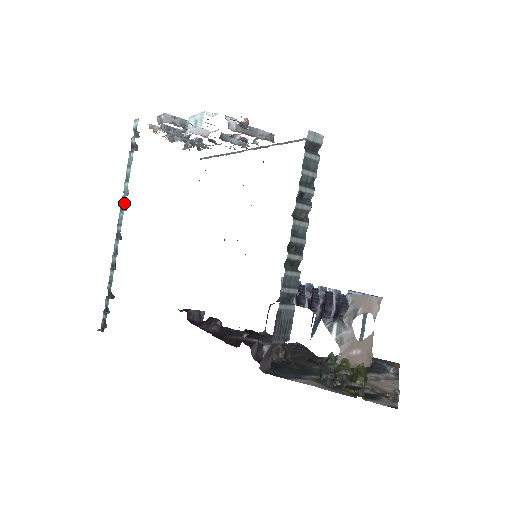
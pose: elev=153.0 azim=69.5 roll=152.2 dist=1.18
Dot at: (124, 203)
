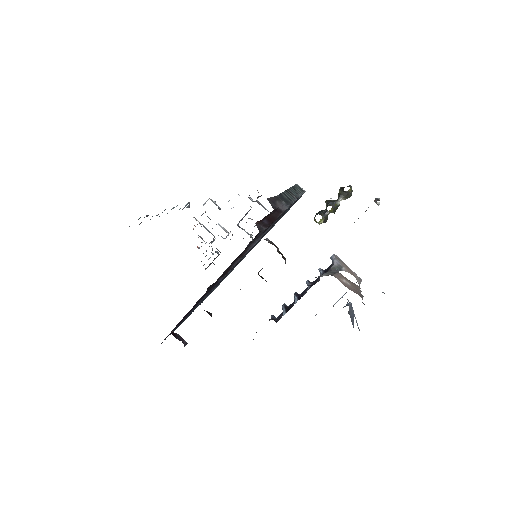
Dot at: (172, 208)
